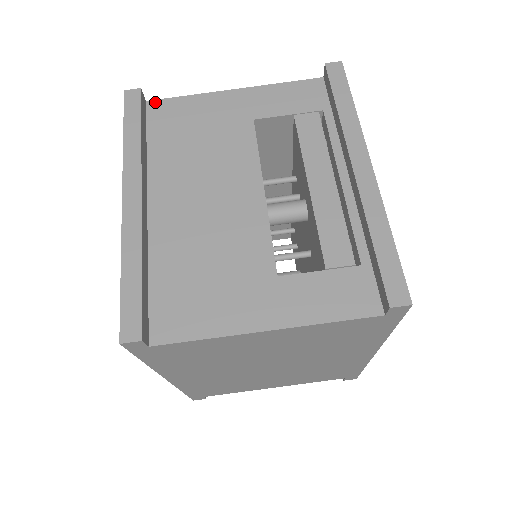
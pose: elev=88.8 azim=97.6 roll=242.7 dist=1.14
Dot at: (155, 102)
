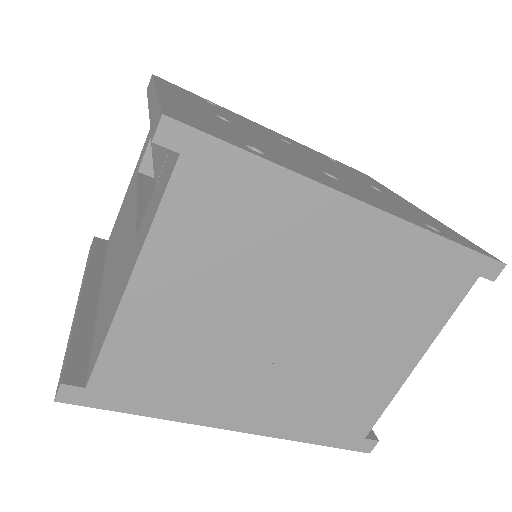
Dot at: (110, 235)
